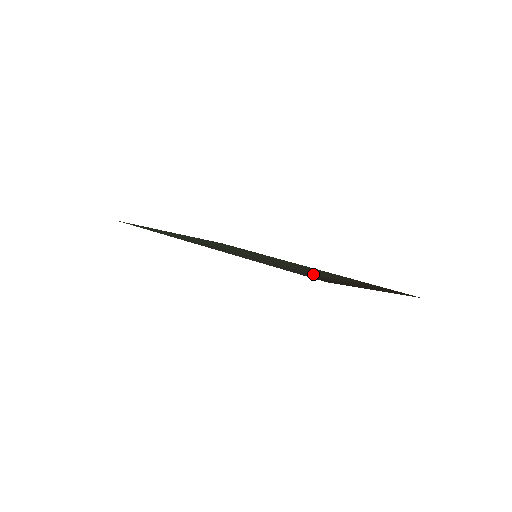
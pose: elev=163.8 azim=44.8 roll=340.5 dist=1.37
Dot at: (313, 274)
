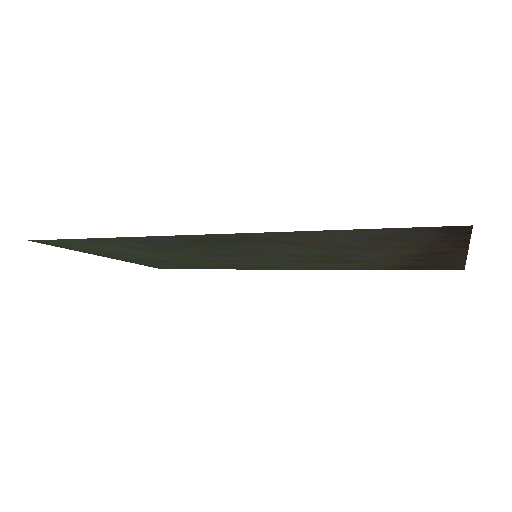
Dot at: (386, 244)
